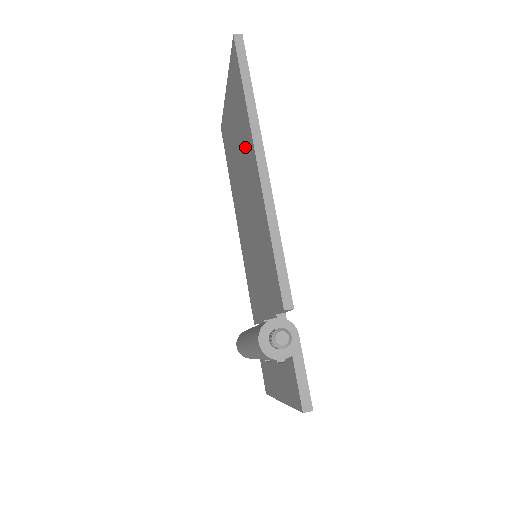
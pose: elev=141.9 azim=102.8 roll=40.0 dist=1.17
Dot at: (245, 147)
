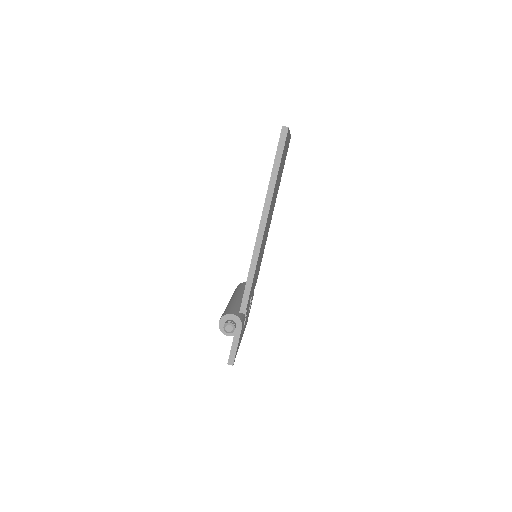
Dot at: occluded
